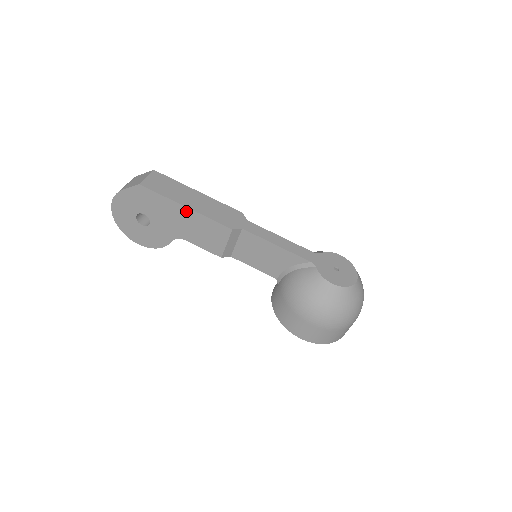
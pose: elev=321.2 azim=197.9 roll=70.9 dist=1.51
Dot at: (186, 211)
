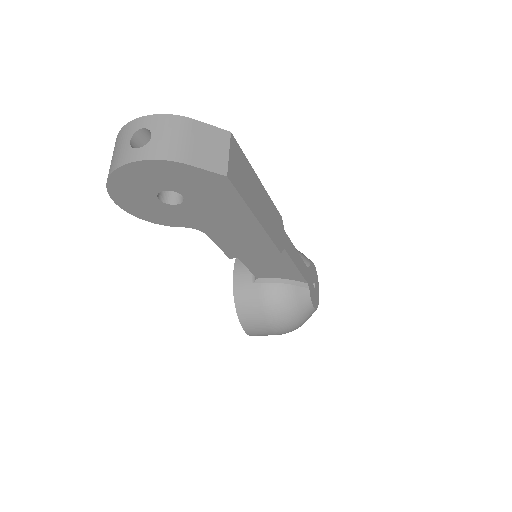
Dot at: (252, 223)
